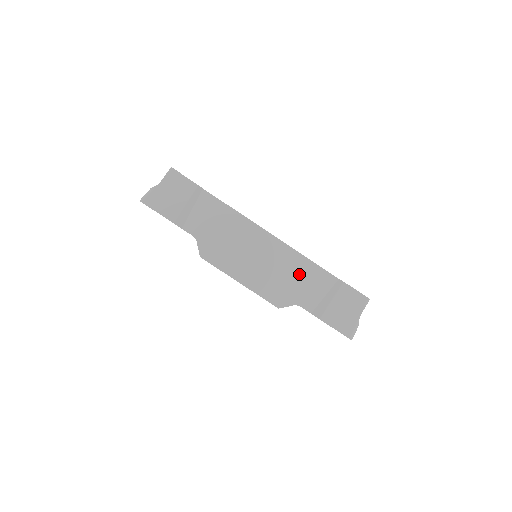
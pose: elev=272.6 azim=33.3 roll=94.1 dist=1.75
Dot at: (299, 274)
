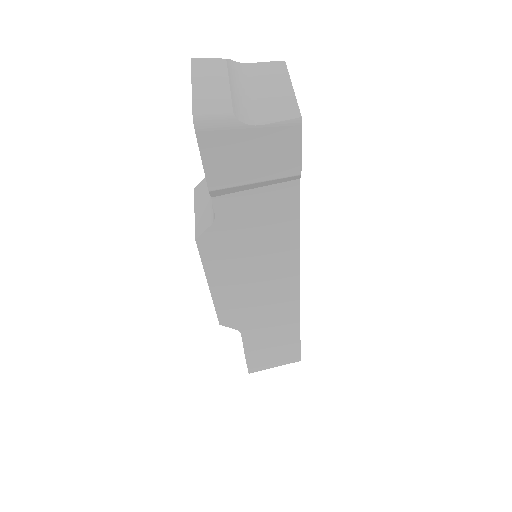
Dot at: (275, 316)
